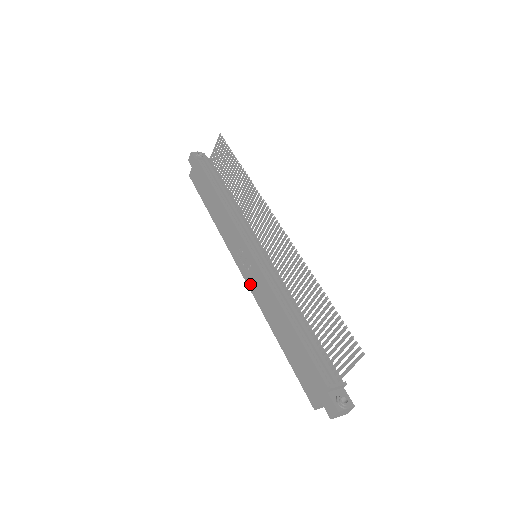
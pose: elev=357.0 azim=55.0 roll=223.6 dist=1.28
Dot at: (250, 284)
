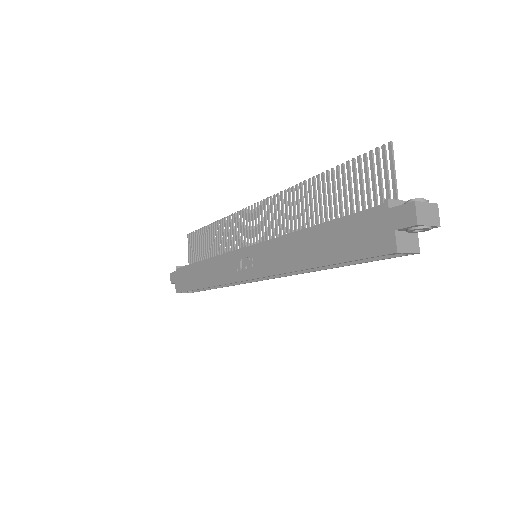
Dot at: (260, 272)
